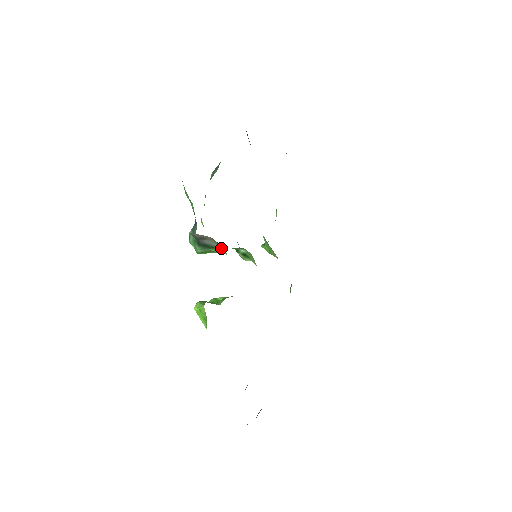
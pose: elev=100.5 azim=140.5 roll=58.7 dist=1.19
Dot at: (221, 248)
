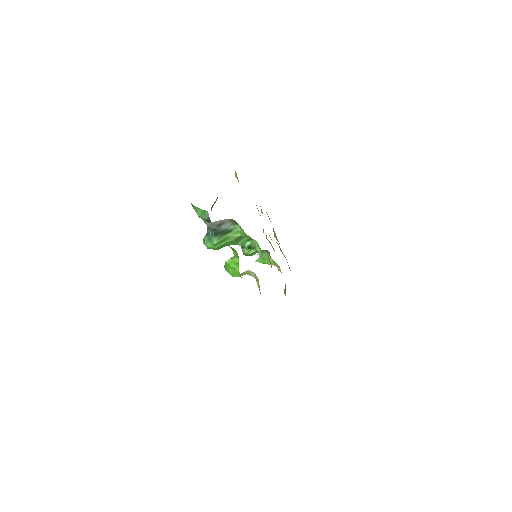
Dot at: (236, 229)
